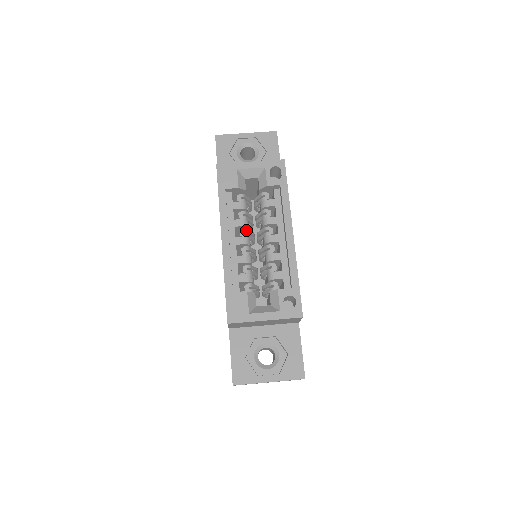
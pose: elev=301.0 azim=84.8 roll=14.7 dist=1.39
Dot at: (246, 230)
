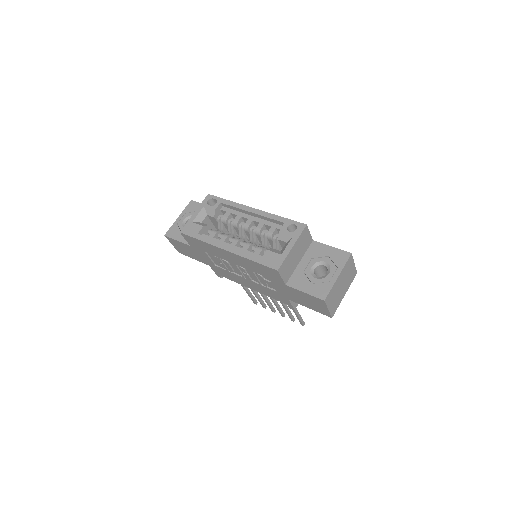
Dot at: (231, 238)
